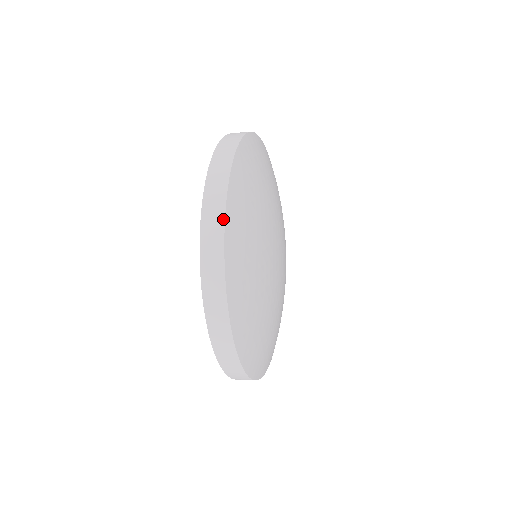
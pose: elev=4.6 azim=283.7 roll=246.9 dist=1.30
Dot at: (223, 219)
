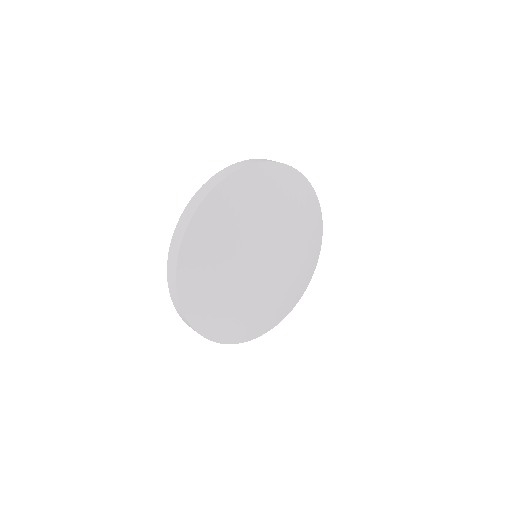
Dot at: (180, 307)
